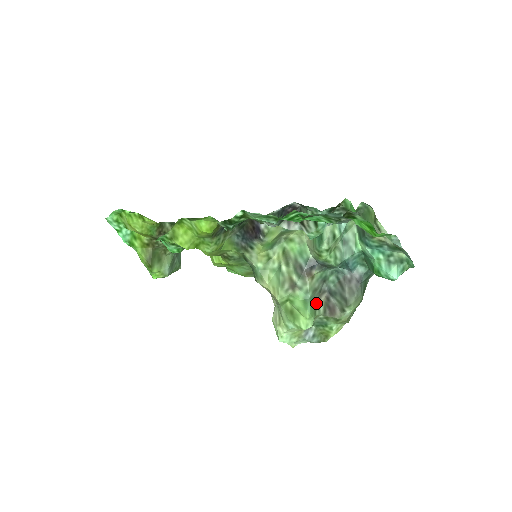
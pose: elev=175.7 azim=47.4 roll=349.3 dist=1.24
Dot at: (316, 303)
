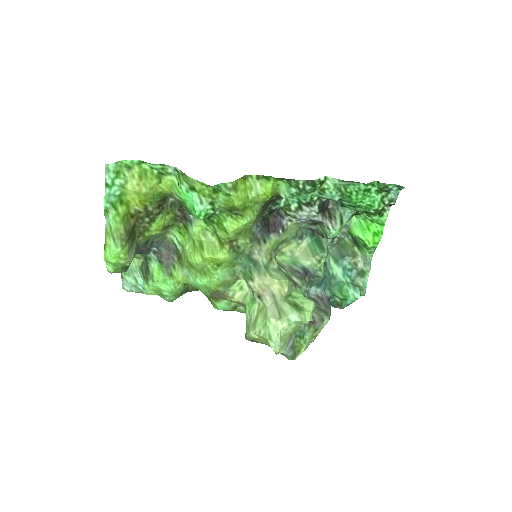
Dot at: occluded
